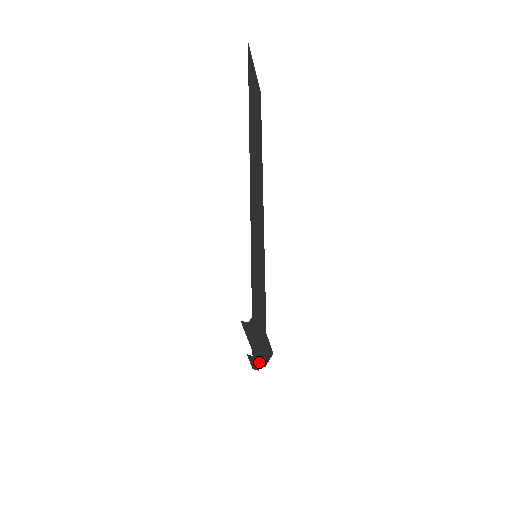
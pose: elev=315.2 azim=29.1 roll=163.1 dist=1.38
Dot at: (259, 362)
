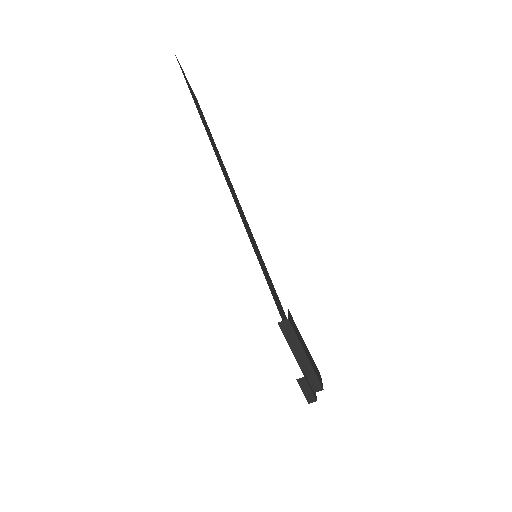
Dot at: (314, 386)
